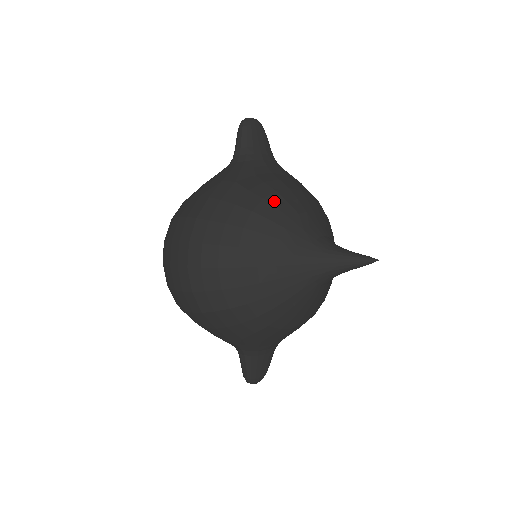
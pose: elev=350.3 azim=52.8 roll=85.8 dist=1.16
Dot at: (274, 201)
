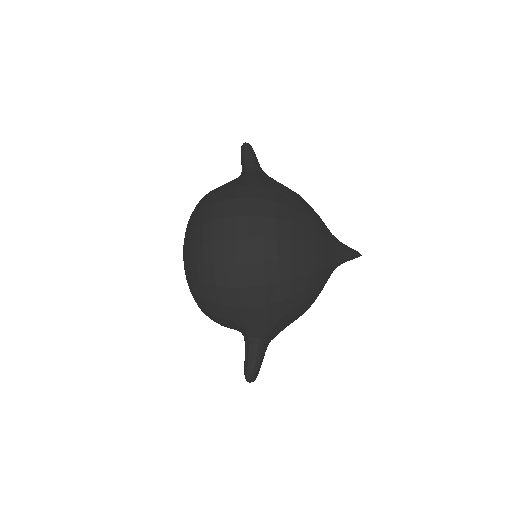
Dot at: occluded
